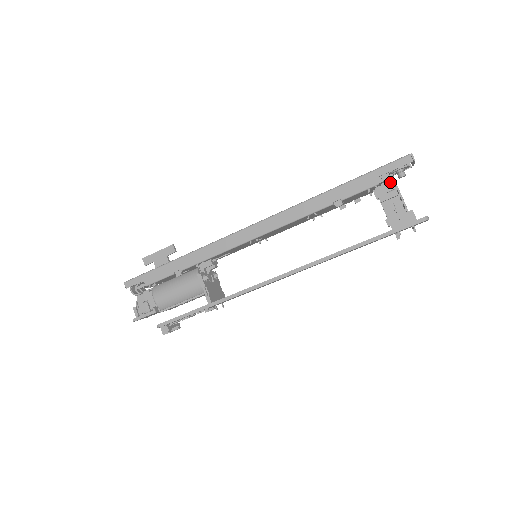
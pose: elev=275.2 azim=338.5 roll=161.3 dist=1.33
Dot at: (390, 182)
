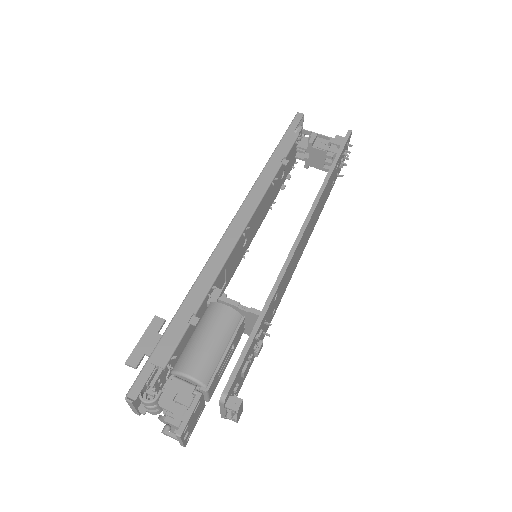
Dot at: (302, 137)
